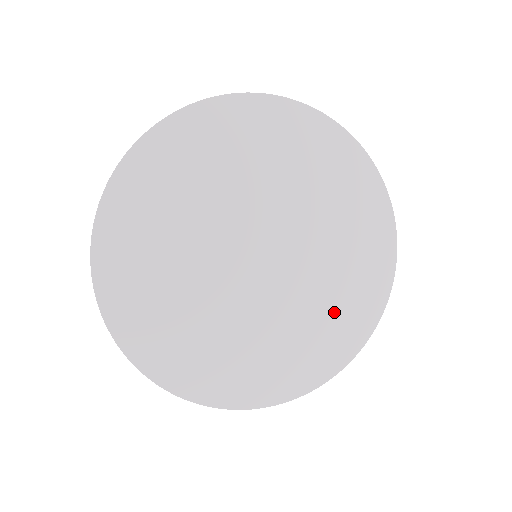
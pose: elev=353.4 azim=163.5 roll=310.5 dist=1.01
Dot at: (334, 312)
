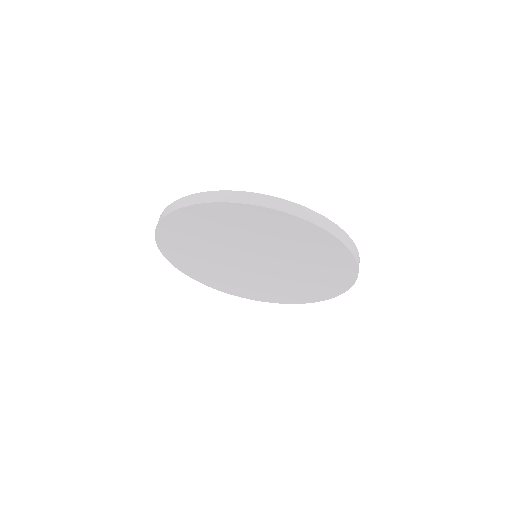
Dot at: (314, 283)
